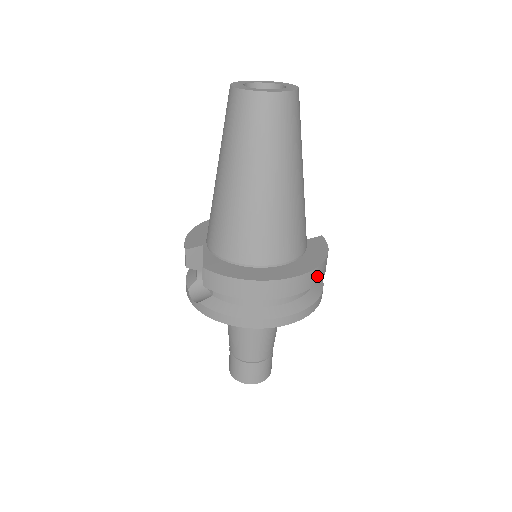
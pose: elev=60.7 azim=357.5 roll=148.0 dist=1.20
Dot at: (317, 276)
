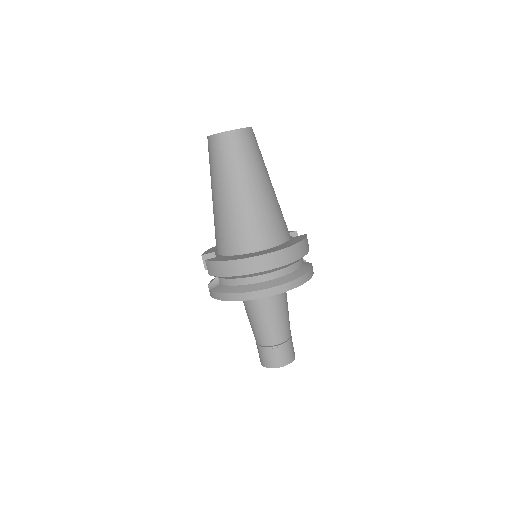
Dot at: (289, 256)
